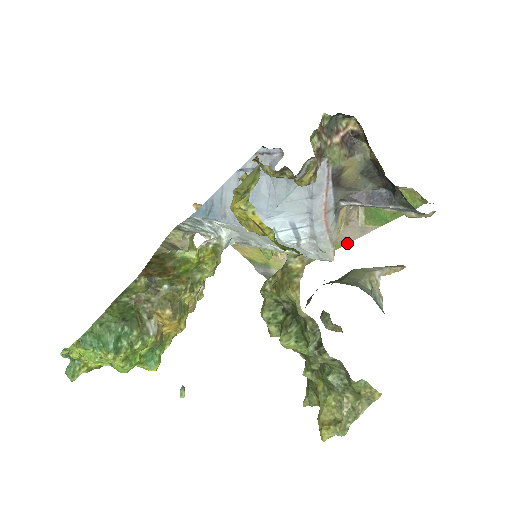
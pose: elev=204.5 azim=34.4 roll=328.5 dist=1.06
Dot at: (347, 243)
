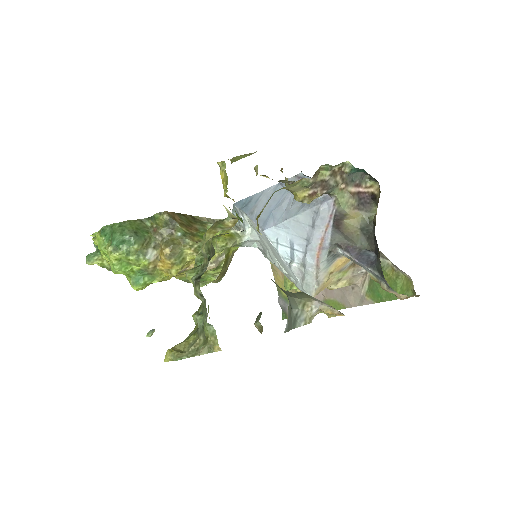
Dot at: (347, 307)
